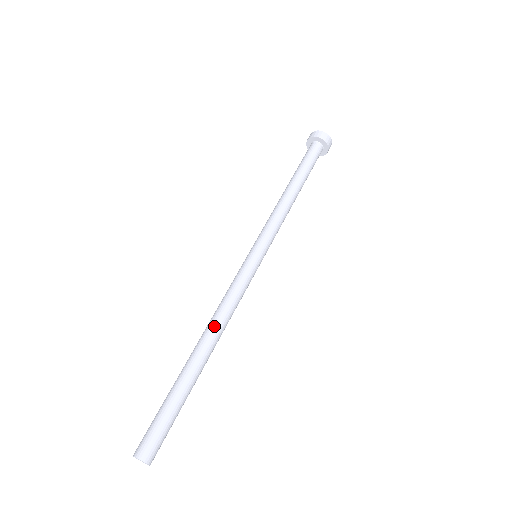
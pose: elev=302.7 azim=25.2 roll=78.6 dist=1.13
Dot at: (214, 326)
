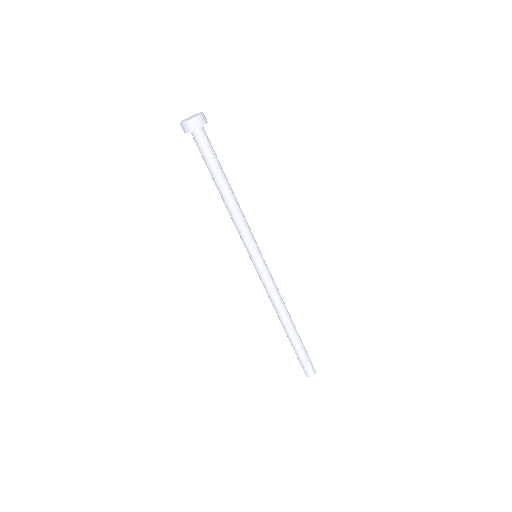
Dot at: (285, 311)
